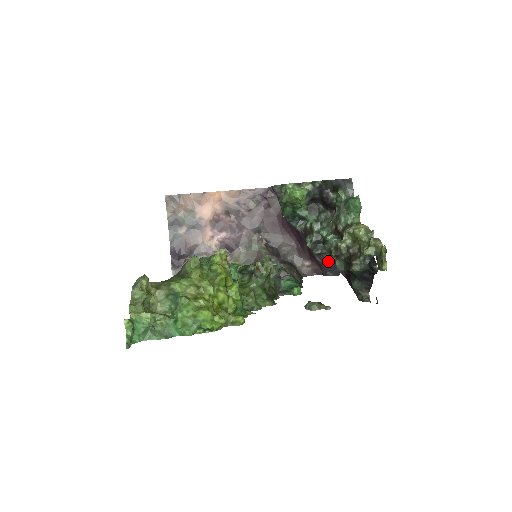
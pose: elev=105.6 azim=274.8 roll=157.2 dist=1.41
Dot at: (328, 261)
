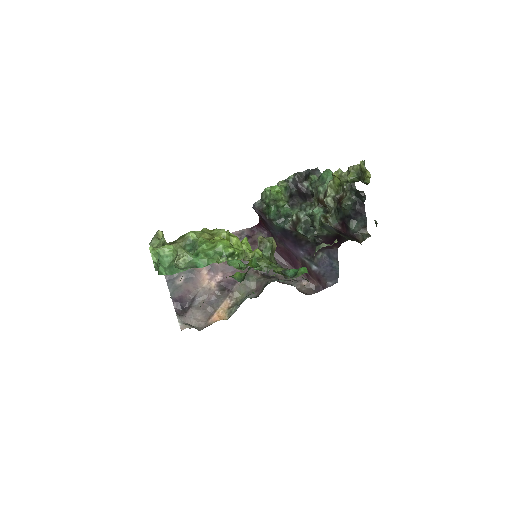
Dot at: (323, 262)
